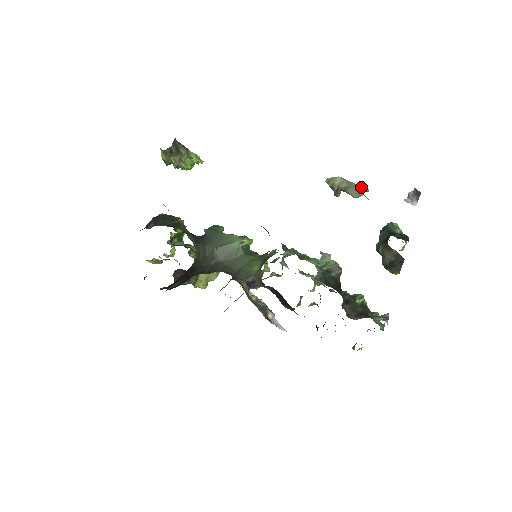
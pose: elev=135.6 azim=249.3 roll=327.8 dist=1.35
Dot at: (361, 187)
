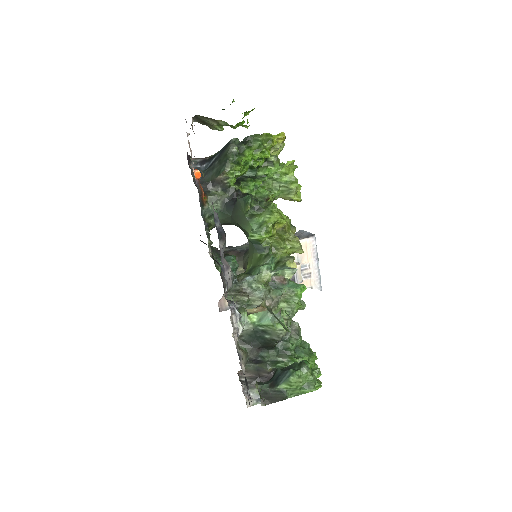
Dot at: (283, 325)
